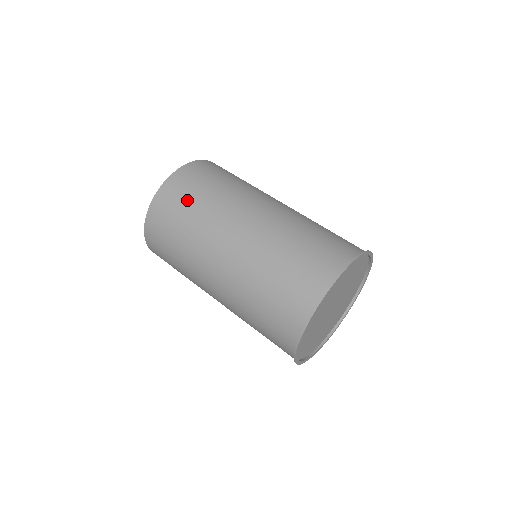
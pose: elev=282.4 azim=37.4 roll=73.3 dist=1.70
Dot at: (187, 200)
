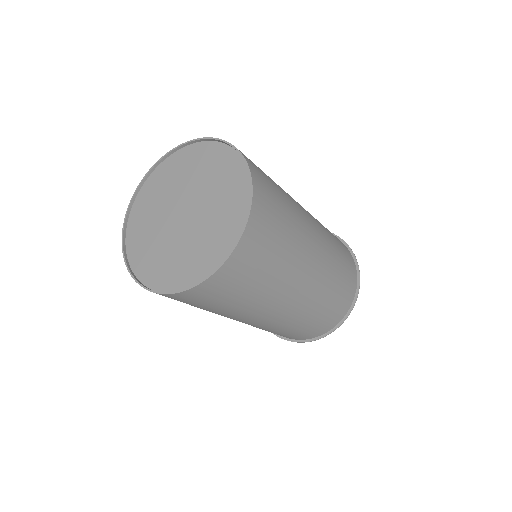
Dot at: (230, 297)
